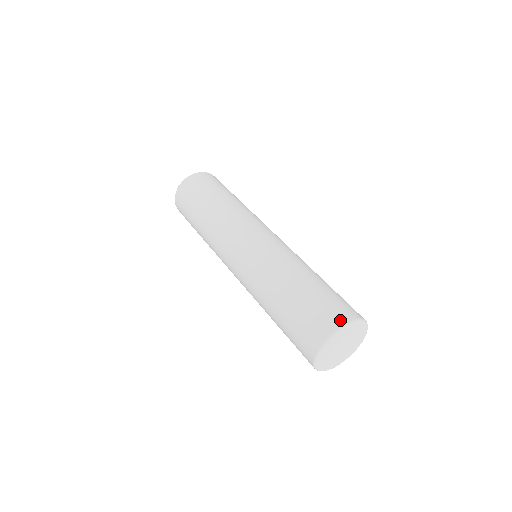
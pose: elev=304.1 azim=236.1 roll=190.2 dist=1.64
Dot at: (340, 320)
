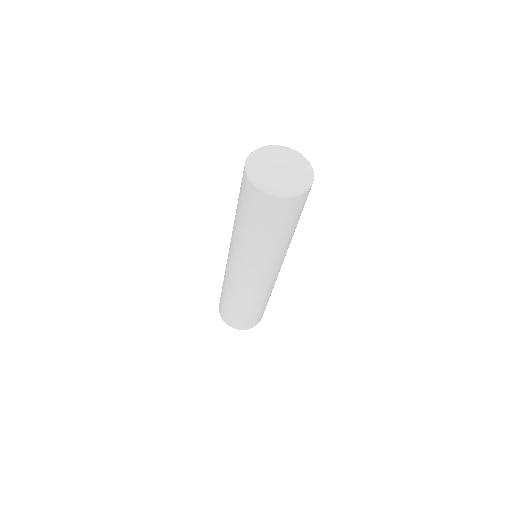
Dot at: occluded
